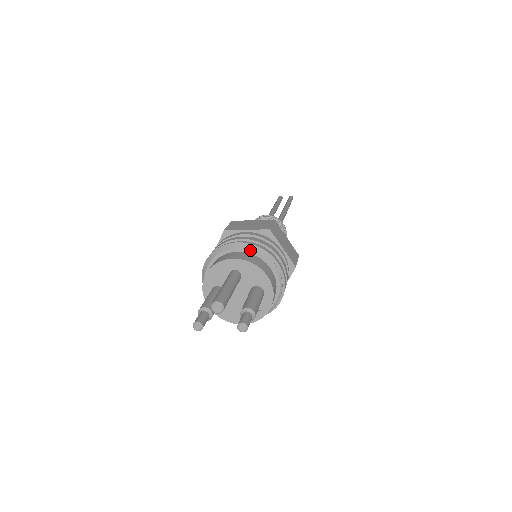
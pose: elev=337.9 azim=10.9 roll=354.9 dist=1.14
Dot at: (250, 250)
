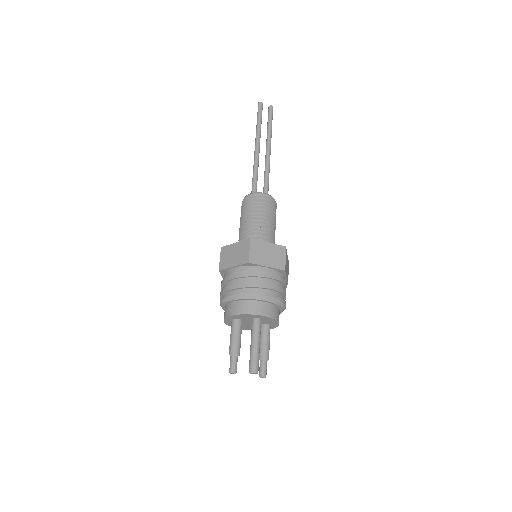
Dot at: (272, 303)
